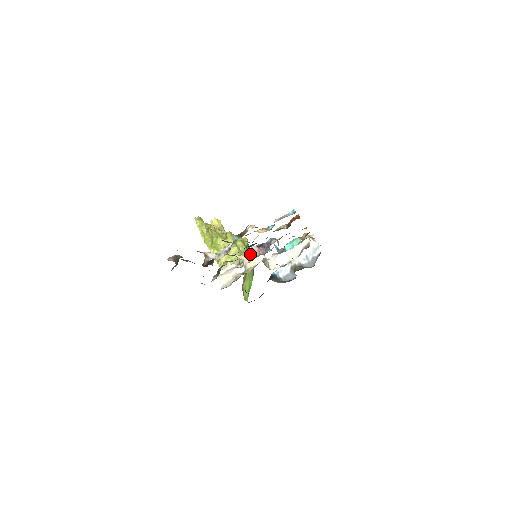
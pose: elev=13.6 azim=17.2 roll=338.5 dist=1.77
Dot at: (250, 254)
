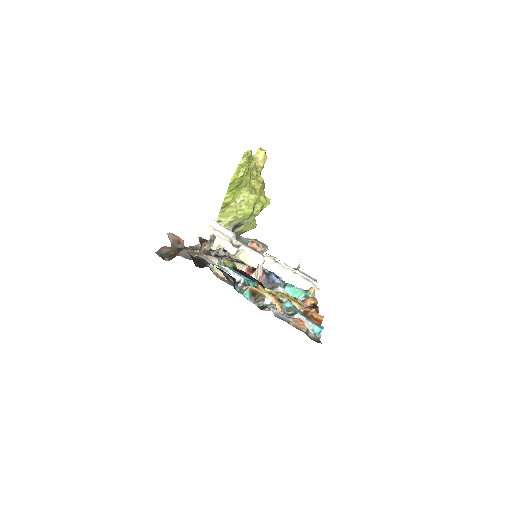
Dot at: (254, 242)
